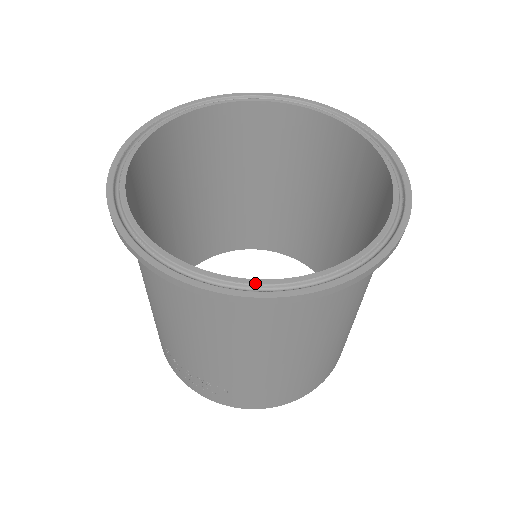
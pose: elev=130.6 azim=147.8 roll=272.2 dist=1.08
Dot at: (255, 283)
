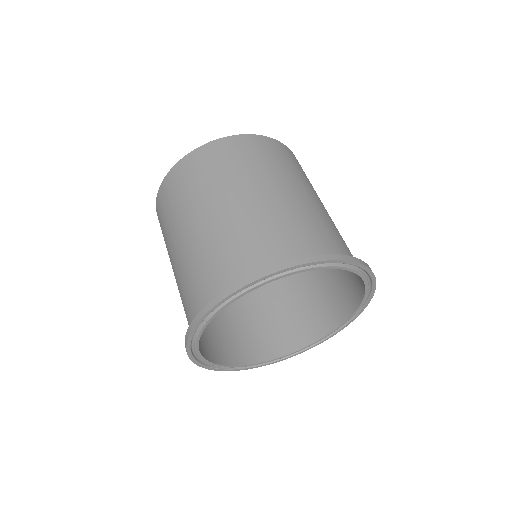
Dot at: (236, 367)
